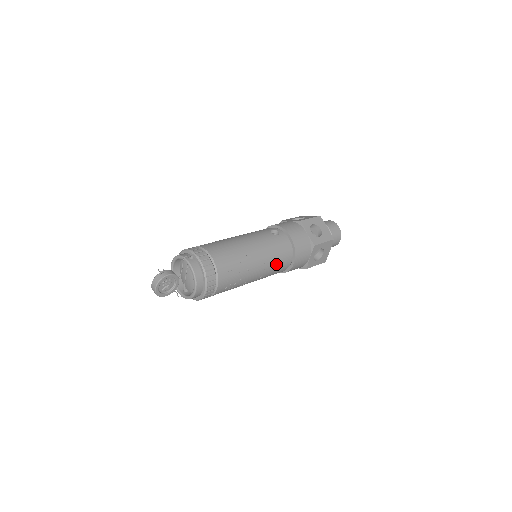
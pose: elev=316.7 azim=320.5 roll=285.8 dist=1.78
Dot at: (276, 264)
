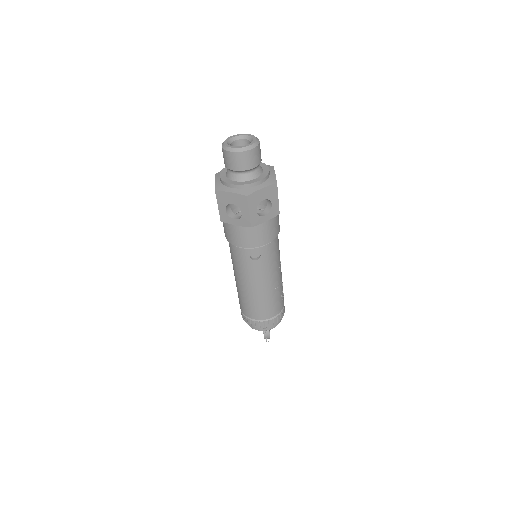
Dot at: (279, 251)
